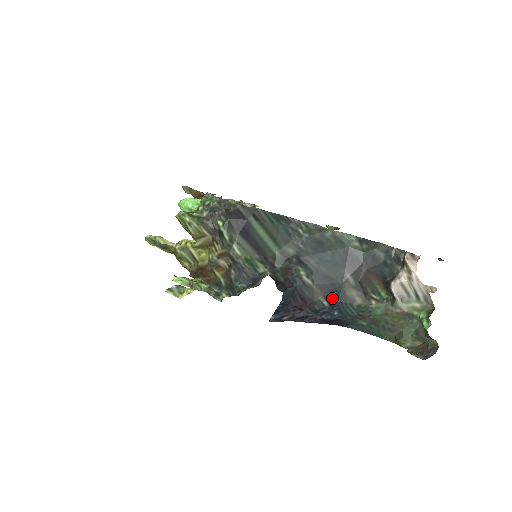
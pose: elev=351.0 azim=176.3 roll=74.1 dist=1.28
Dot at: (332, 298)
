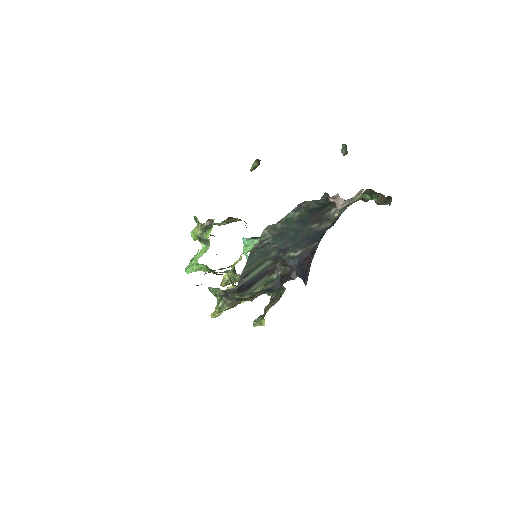
Dot at: (316, 239)
